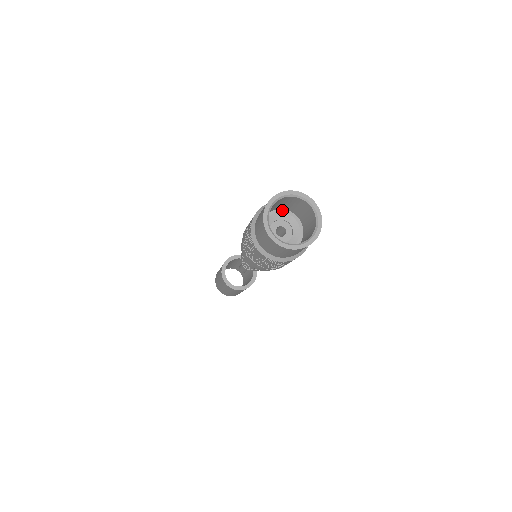
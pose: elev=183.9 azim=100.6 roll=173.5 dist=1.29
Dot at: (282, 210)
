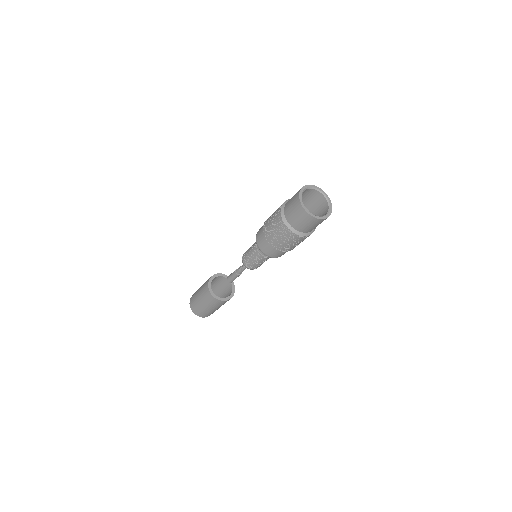
Dot at: occluded
